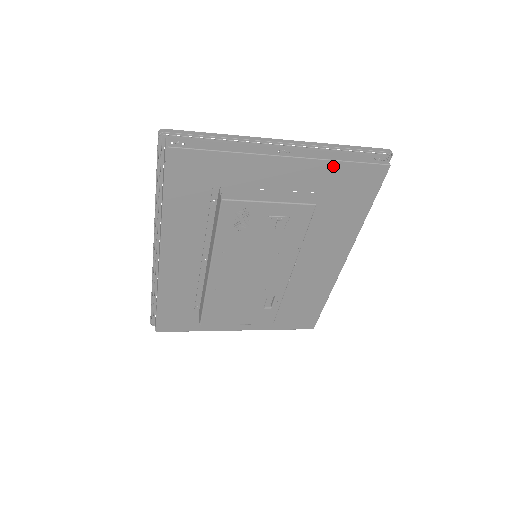
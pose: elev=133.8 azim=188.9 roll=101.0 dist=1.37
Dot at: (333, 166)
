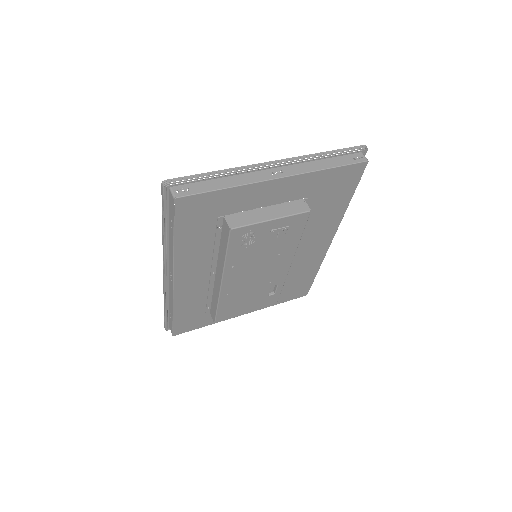
Dot at: (321, 174)
